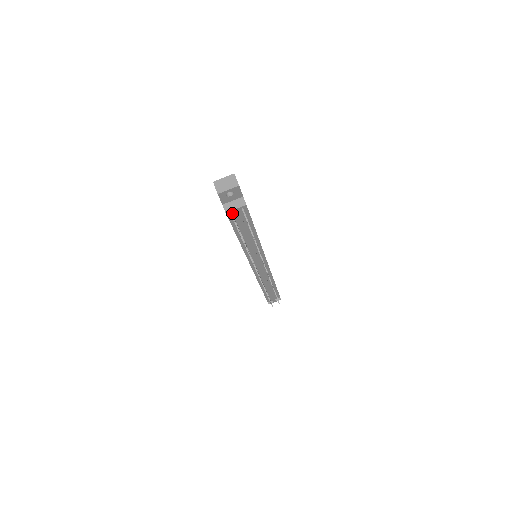
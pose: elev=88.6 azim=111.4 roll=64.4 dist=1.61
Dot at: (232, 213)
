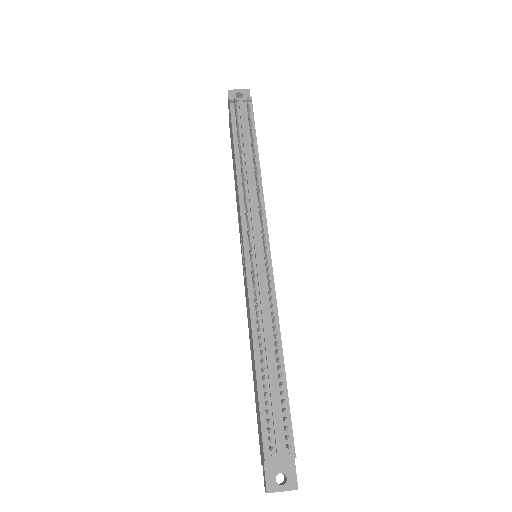
Dot at: occluded
